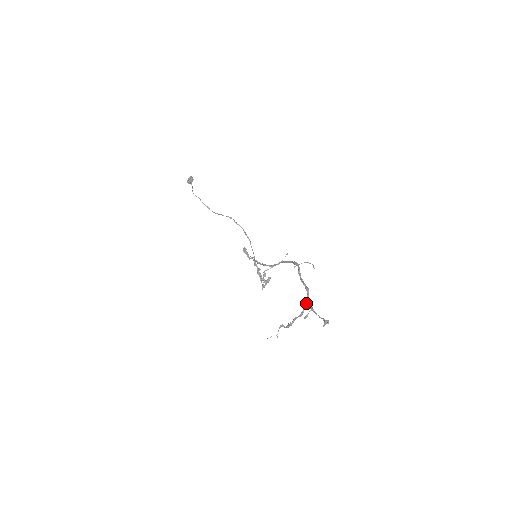
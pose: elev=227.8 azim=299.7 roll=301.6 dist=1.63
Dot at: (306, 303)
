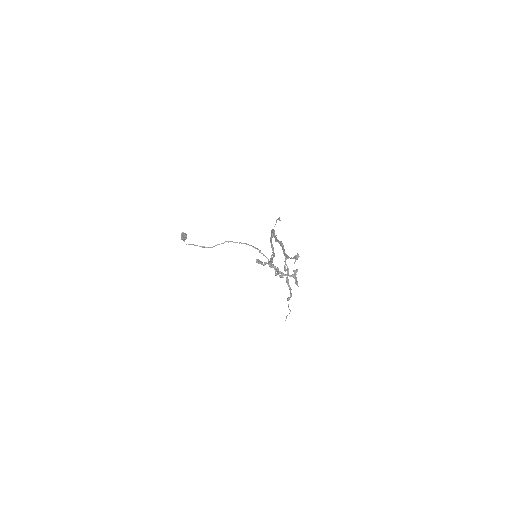
Dot at: occluded
